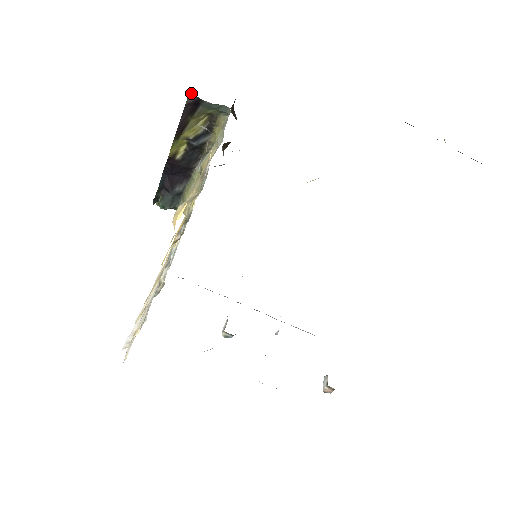
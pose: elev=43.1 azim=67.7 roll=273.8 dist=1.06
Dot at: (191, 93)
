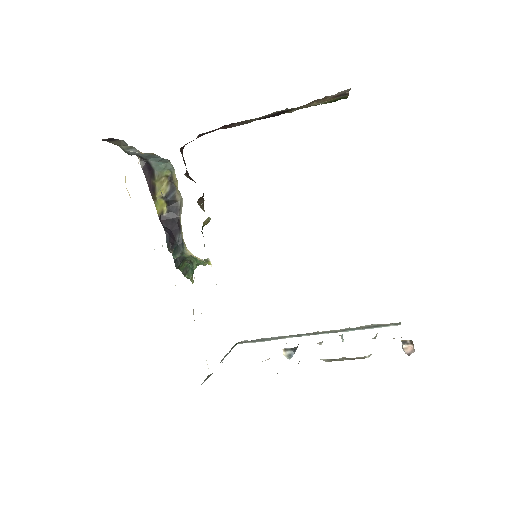
Dot at: (140, 160)
